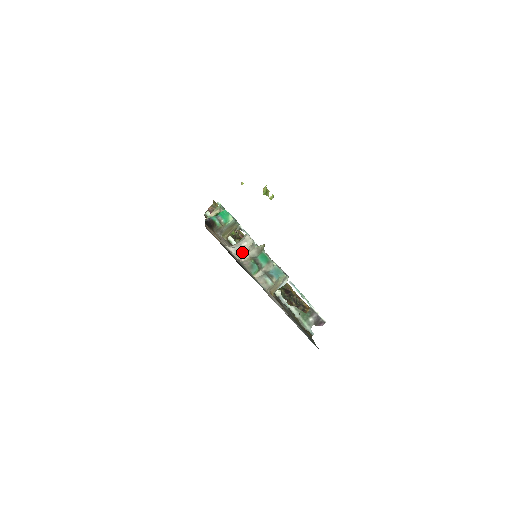
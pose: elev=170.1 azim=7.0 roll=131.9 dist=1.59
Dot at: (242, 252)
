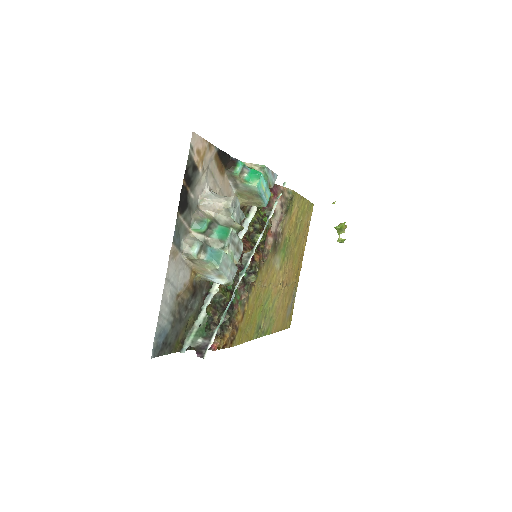
Dot at: (210, 202)
